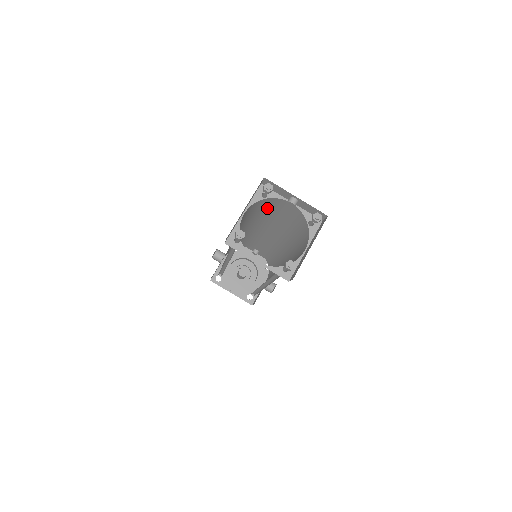
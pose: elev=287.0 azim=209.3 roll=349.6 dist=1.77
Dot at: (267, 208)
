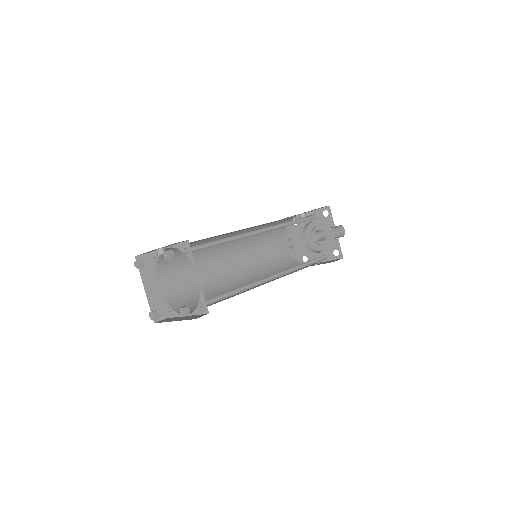
Dot at: occluded
